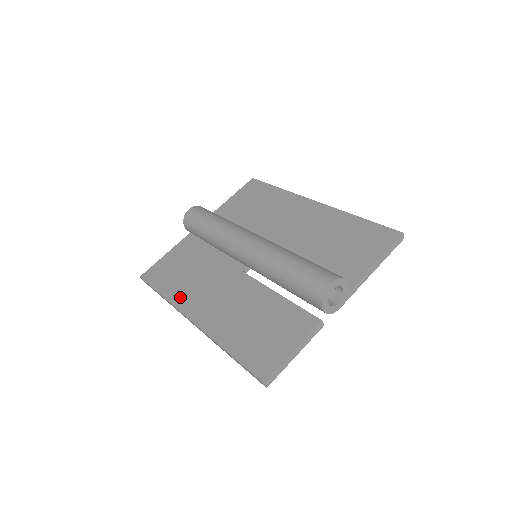
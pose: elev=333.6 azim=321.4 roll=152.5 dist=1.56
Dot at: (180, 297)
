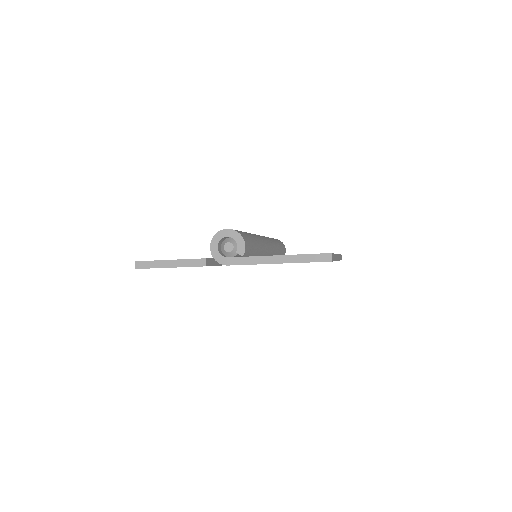
Dot at: occluded
